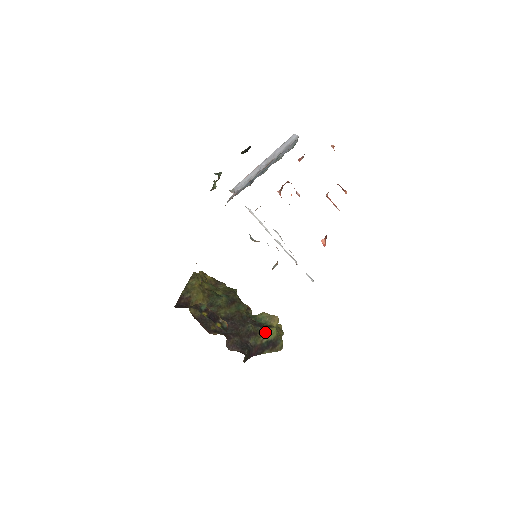
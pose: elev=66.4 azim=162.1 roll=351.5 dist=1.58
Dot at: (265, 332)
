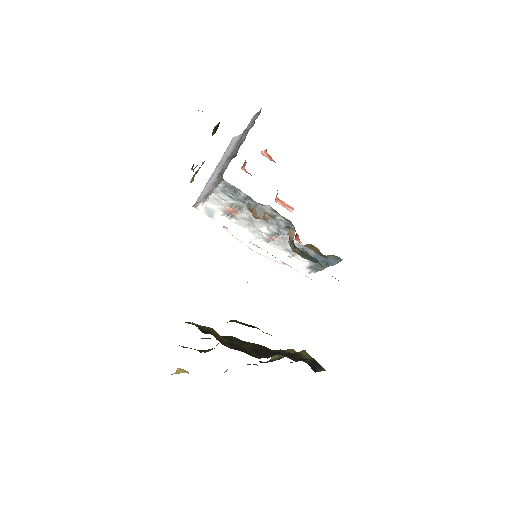
Dot at: (300, 354)
